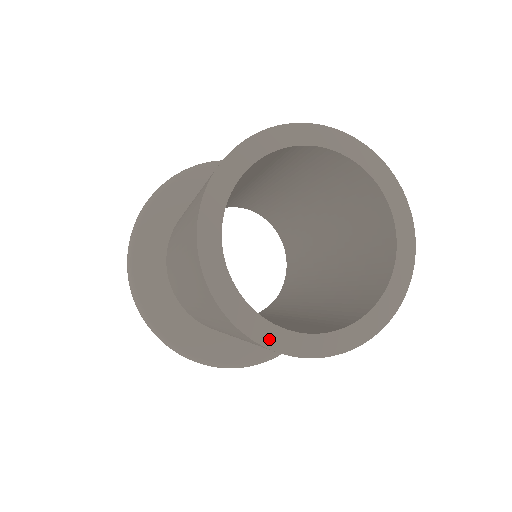
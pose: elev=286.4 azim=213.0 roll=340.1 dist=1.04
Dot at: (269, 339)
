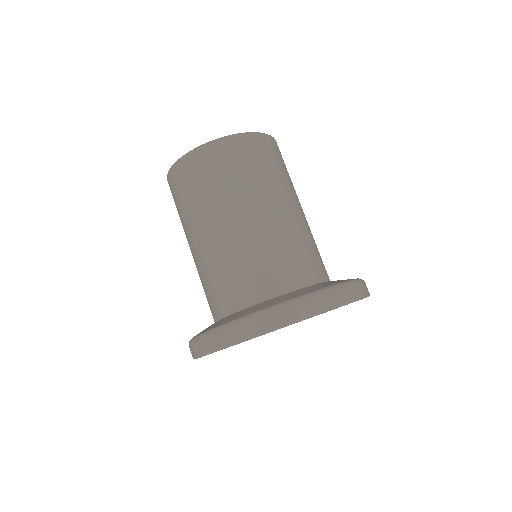
Dot at: occluded
